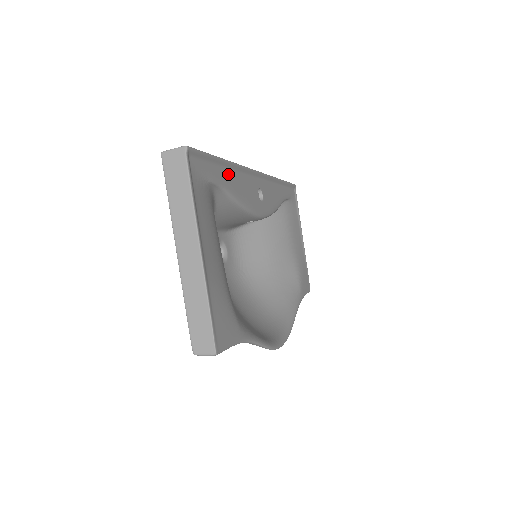
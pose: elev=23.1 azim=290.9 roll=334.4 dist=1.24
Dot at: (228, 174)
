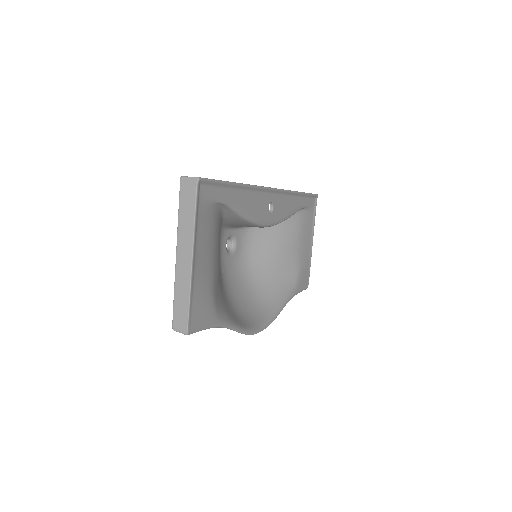
Dot at: (238, 194)
